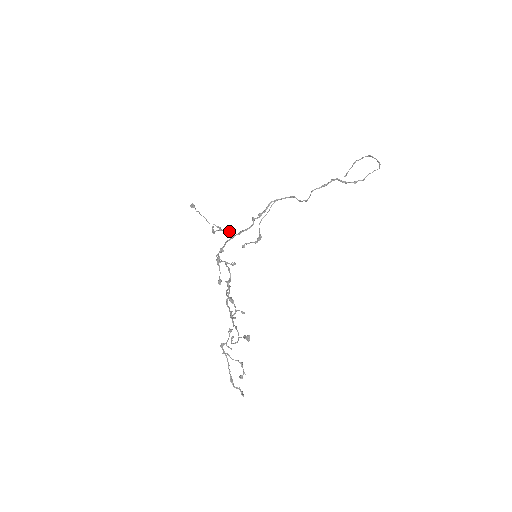
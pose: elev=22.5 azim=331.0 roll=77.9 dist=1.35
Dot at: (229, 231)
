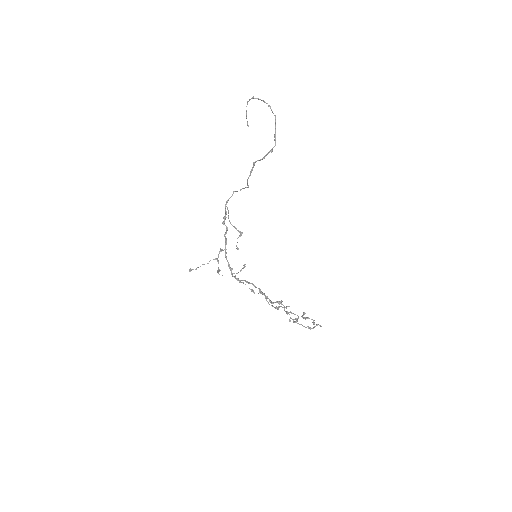
Dot at: (220, 251)
